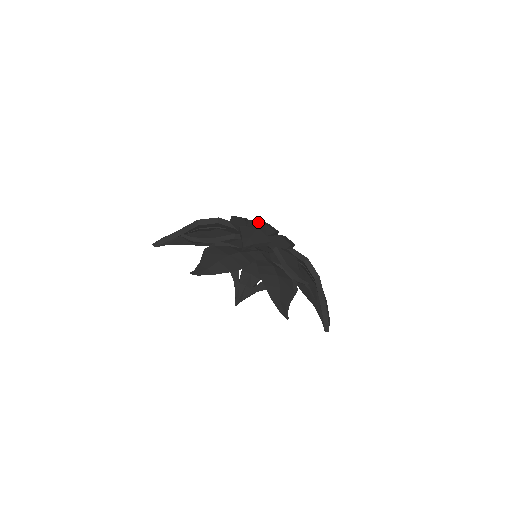
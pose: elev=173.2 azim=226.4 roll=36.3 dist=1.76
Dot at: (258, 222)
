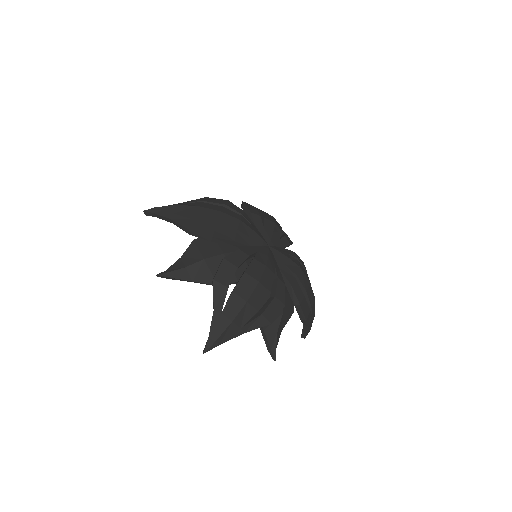
Dot at: (240, 301)
